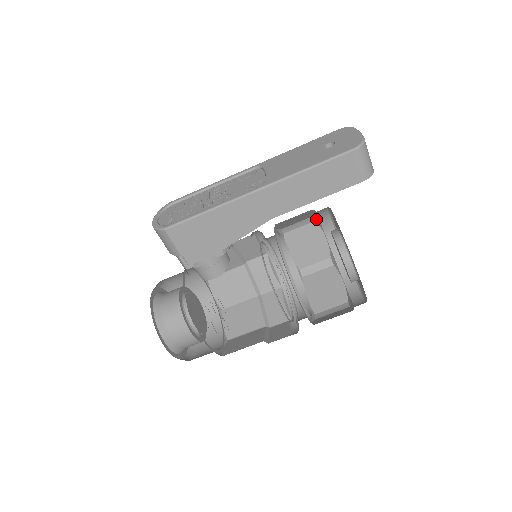
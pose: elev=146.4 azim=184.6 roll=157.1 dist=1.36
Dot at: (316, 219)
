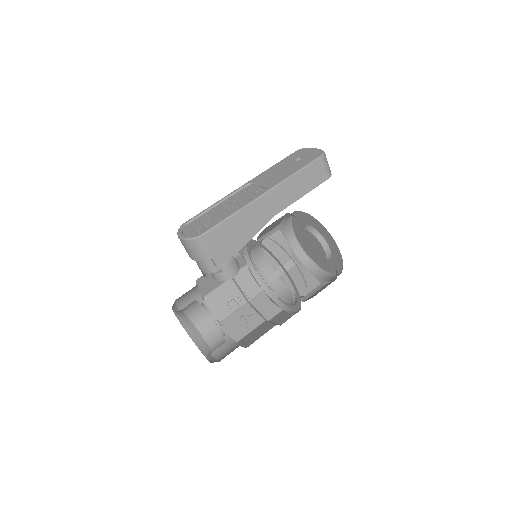
Dot at: (280, 228)
